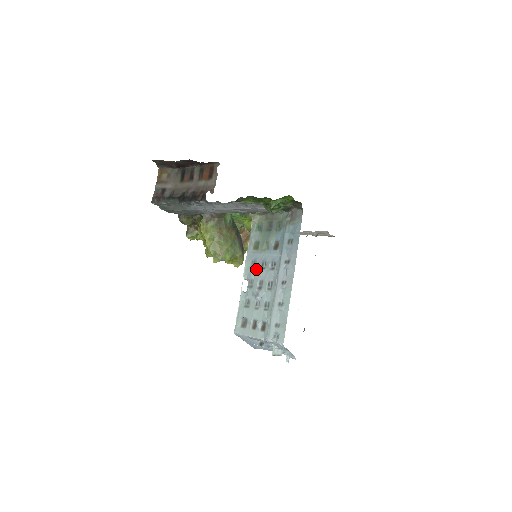
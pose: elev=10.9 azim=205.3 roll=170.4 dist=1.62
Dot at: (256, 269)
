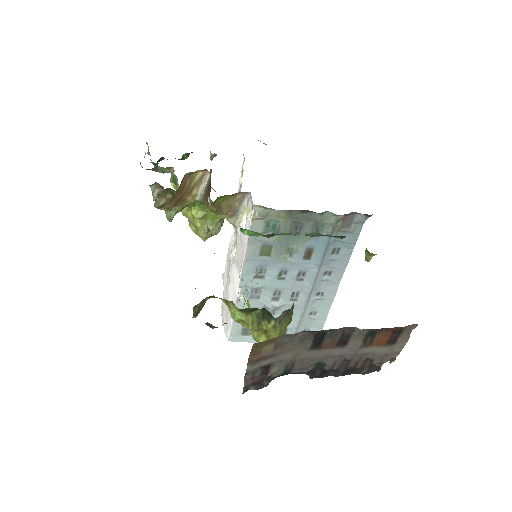
Dot at: (268, 280)
